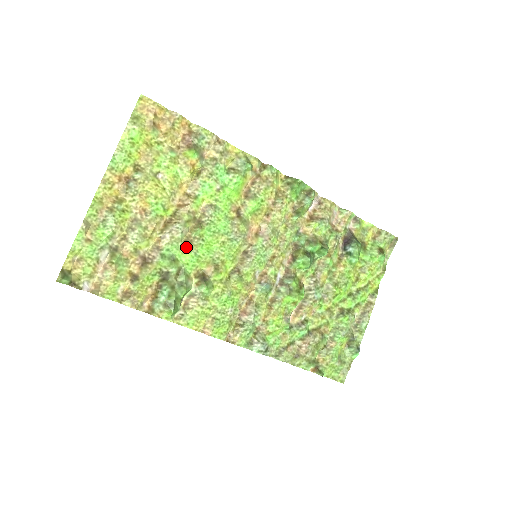
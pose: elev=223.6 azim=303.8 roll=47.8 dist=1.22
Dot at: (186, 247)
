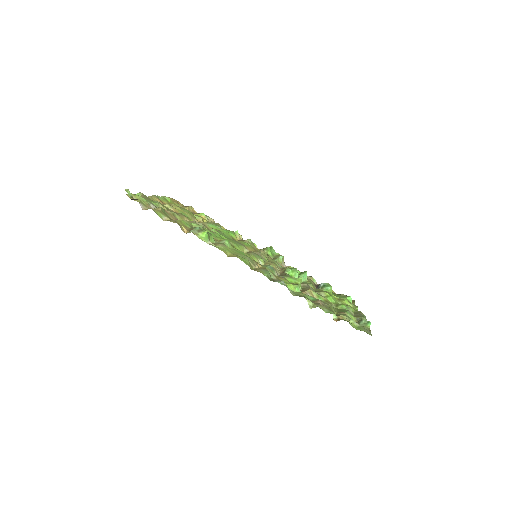
Dot at: (207, 229)
